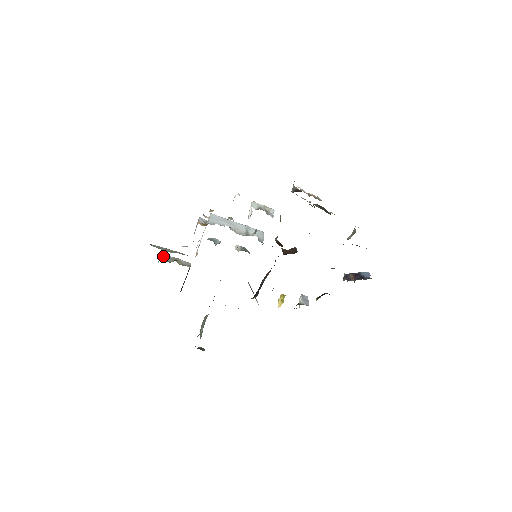
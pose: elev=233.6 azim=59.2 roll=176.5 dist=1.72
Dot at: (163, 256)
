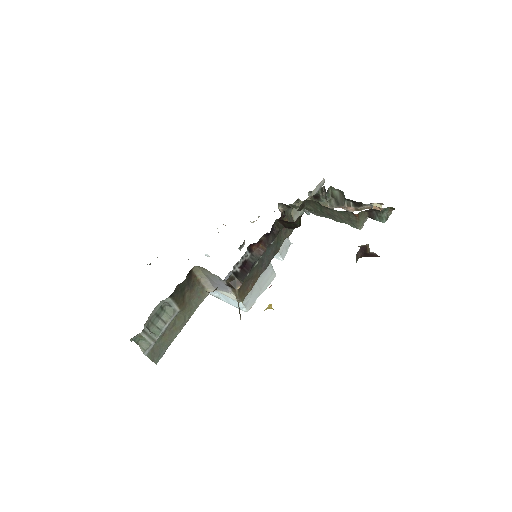
Dot at: occluded
